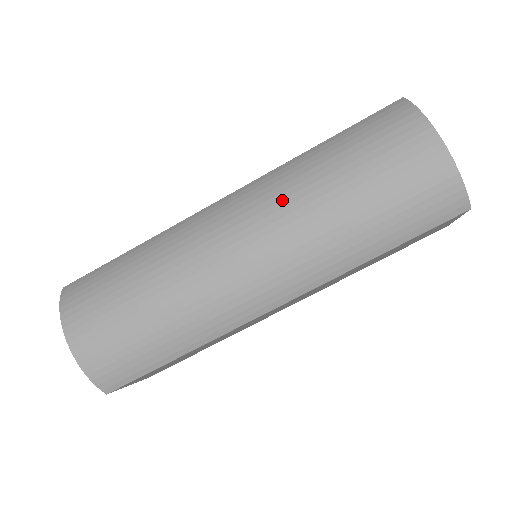
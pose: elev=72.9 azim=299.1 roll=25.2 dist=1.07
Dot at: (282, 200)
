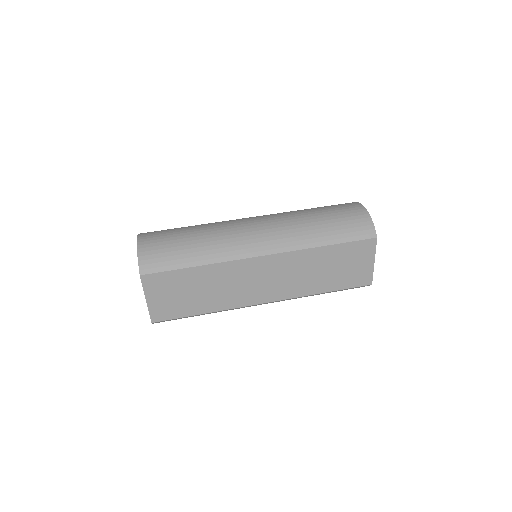
Dot at: (281, 214)
